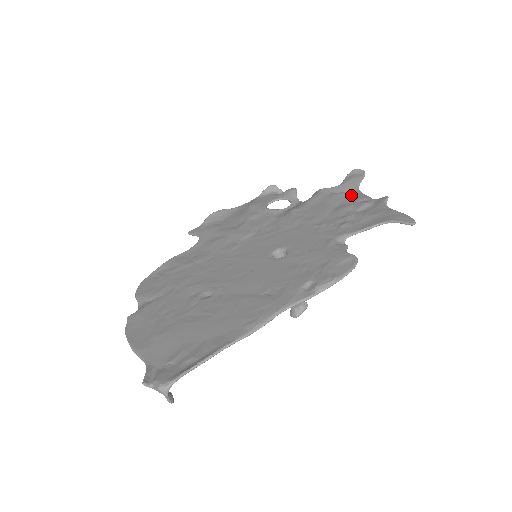
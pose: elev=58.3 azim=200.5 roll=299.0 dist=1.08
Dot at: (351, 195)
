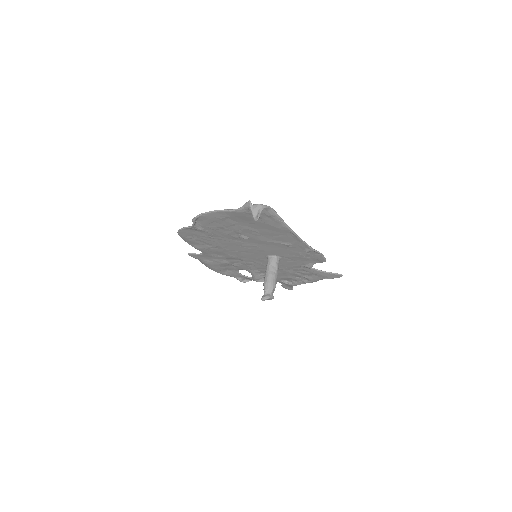
Dot at: (294, 280)
